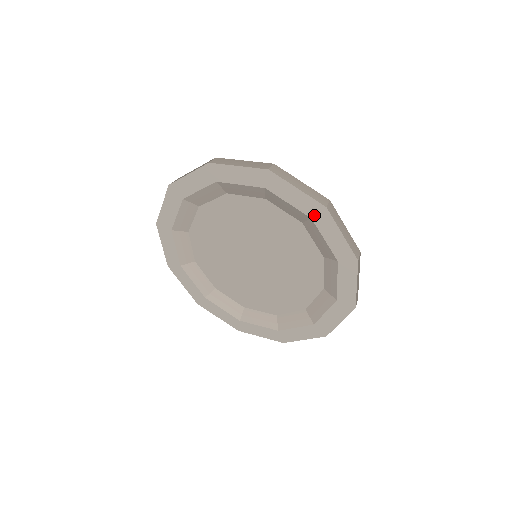
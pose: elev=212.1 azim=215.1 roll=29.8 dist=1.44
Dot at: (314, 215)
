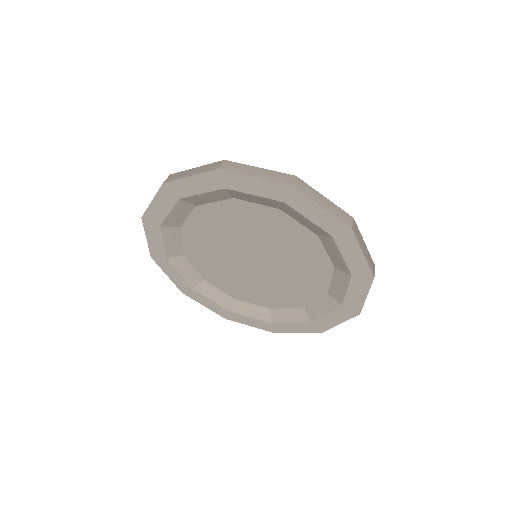
Dot at: (336, 234)
